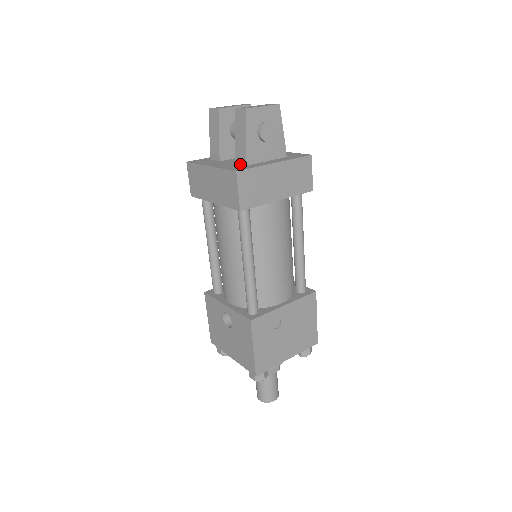
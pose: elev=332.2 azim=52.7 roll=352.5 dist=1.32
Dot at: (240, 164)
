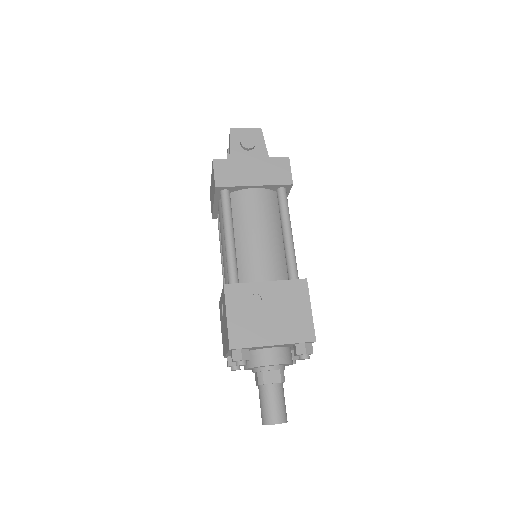
Dot at: occluded
